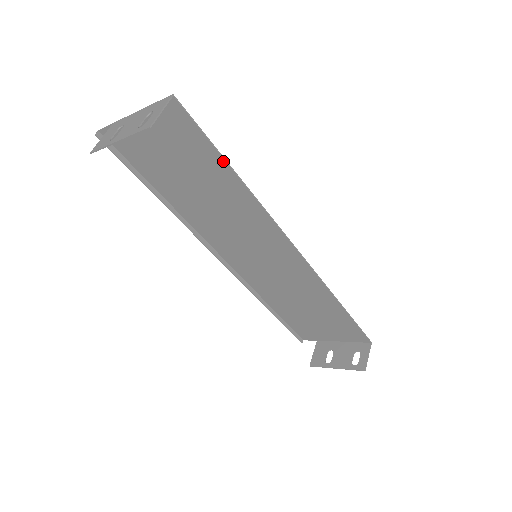
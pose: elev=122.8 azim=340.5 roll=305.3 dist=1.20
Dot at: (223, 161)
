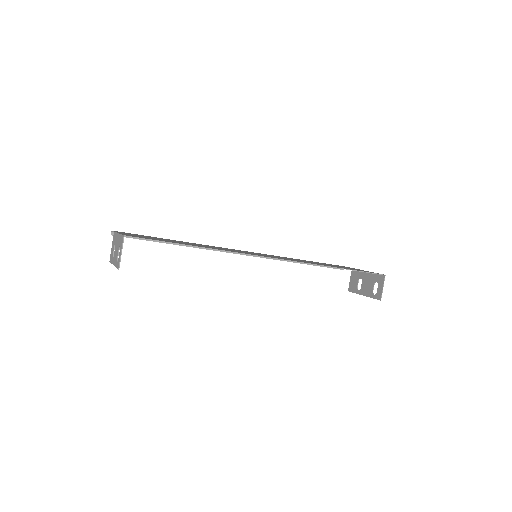
Dot at: occluded
